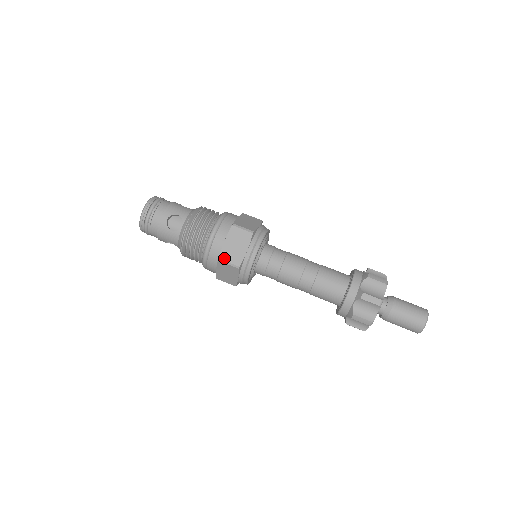
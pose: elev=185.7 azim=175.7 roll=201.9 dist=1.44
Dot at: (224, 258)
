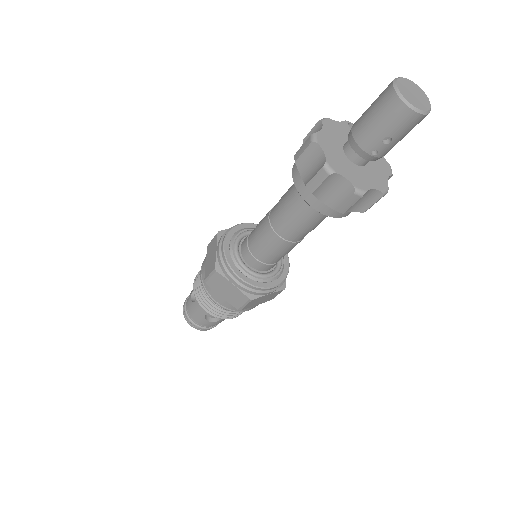
Dot at: (207, 275)
